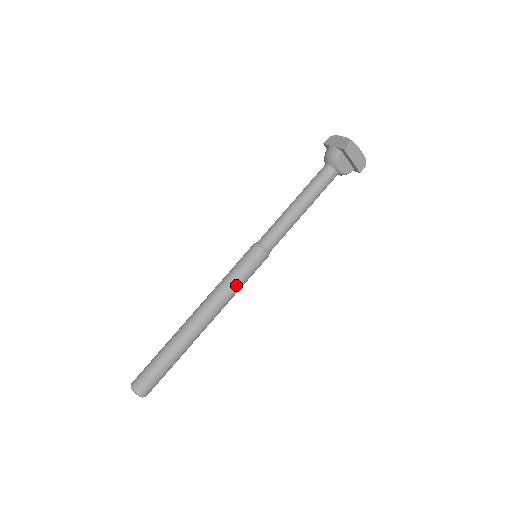
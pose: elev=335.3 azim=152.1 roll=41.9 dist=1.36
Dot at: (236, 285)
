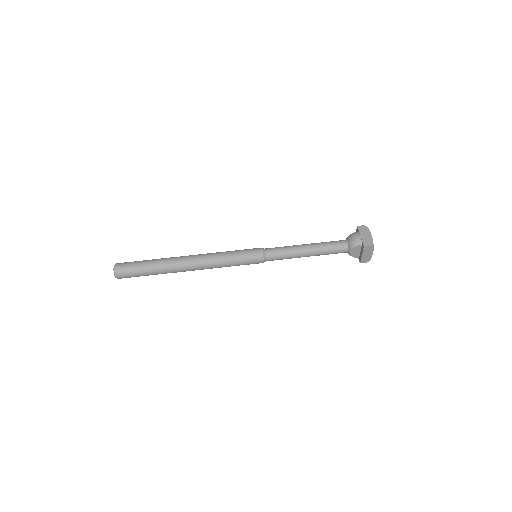
Dot at: (229, 264)
